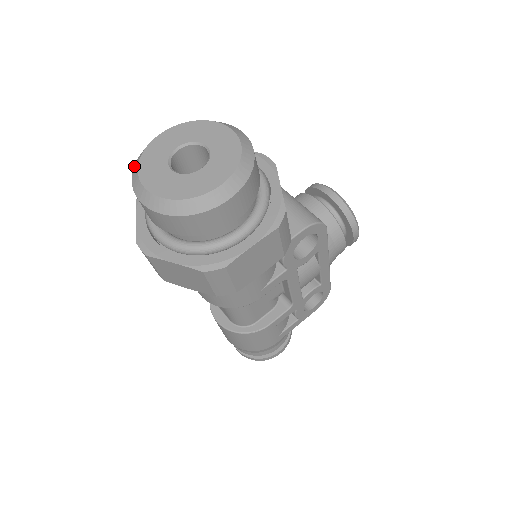
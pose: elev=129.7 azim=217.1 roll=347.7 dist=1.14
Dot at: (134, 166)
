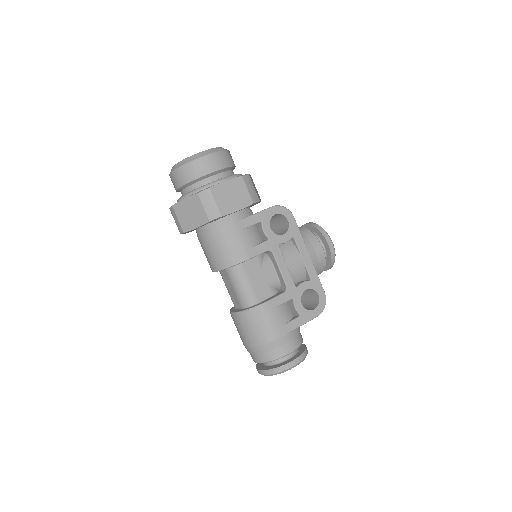
Dot at: occluded
